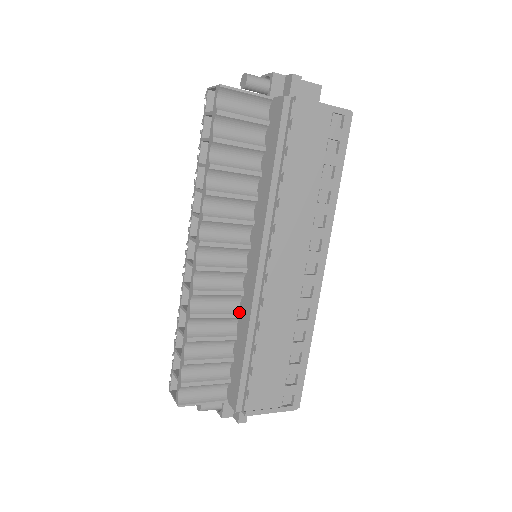
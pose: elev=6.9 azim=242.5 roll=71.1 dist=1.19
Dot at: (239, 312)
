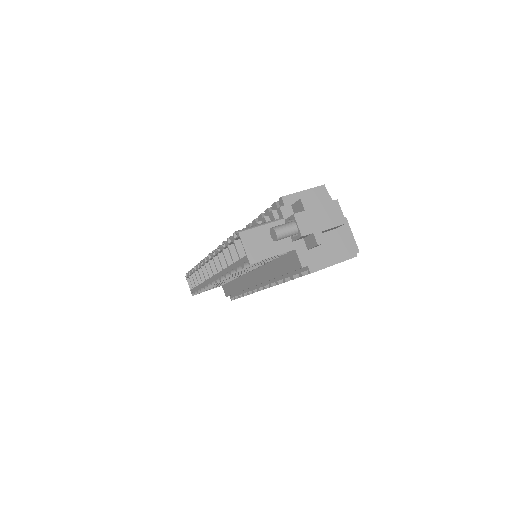
Dot at: (237, 277)
